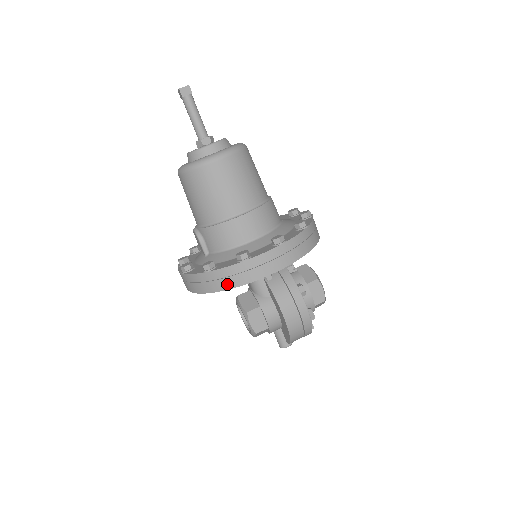
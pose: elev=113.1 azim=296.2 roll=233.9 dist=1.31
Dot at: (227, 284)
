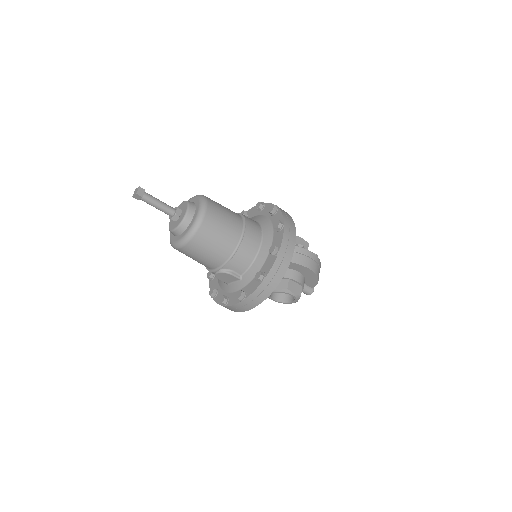
Dot at: (280, 274)
